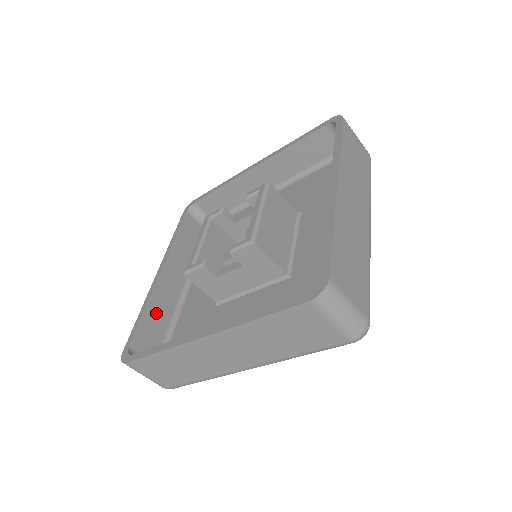
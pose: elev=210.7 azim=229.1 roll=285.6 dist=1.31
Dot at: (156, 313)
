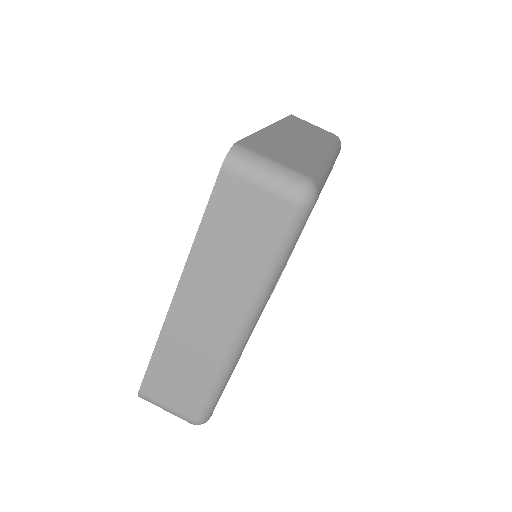
Dot at: occluded
